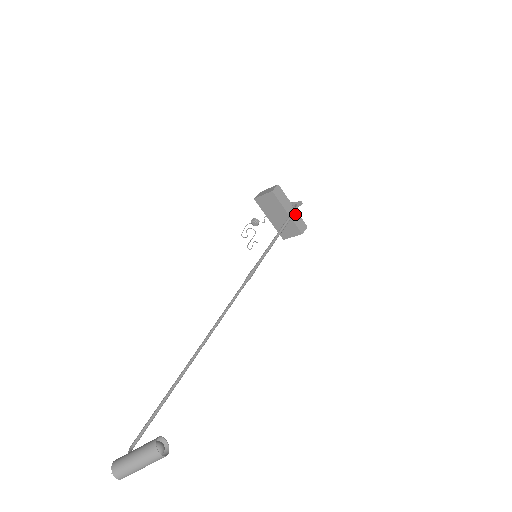
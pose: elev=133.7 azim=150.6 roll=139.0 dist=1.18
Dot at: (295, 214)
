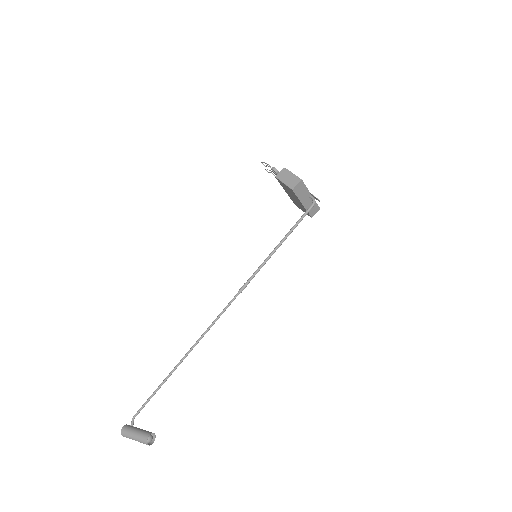
Dot at: (311, 202)
